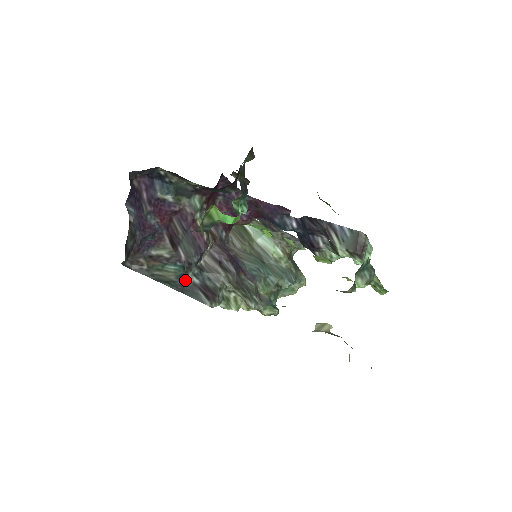
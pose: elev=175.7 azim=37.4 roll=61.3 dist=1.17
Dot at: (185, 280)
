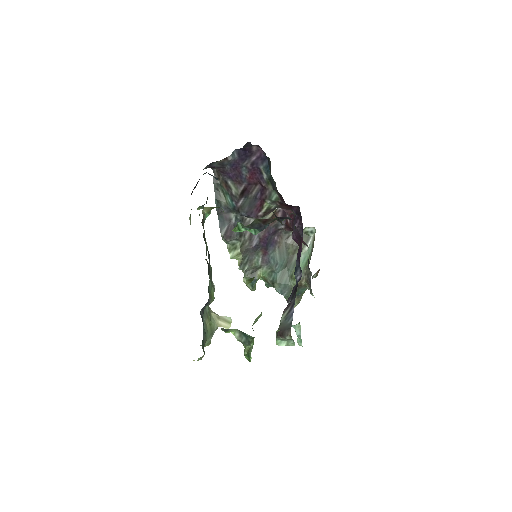
Dot at: (229, 212)
